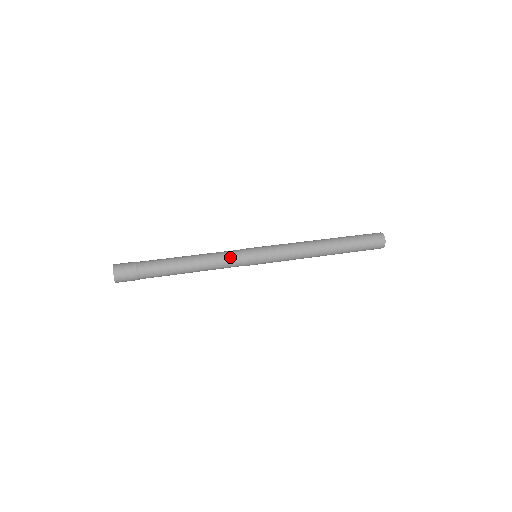
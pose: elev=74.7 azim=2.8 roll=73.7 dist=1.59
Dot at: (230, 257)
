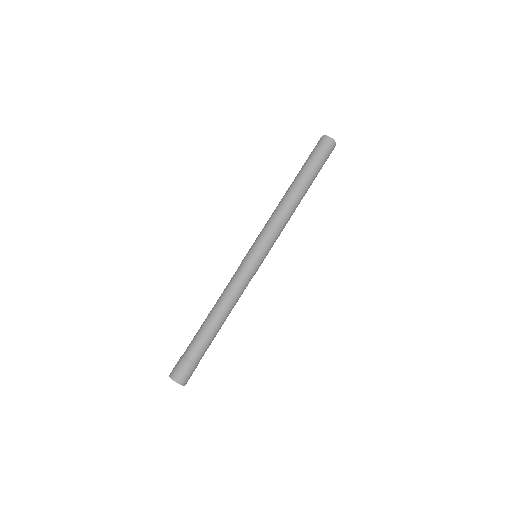
Dot at: (235, 276)
